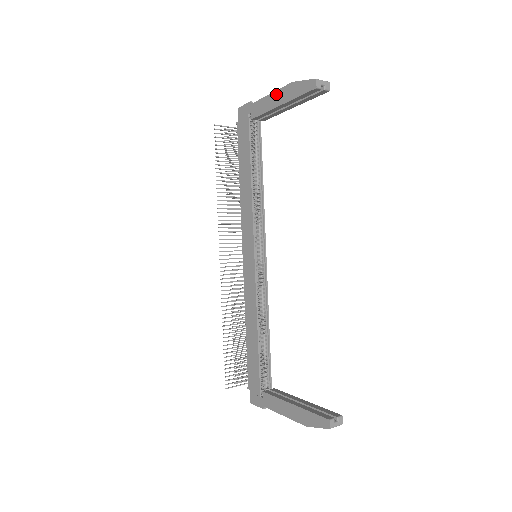
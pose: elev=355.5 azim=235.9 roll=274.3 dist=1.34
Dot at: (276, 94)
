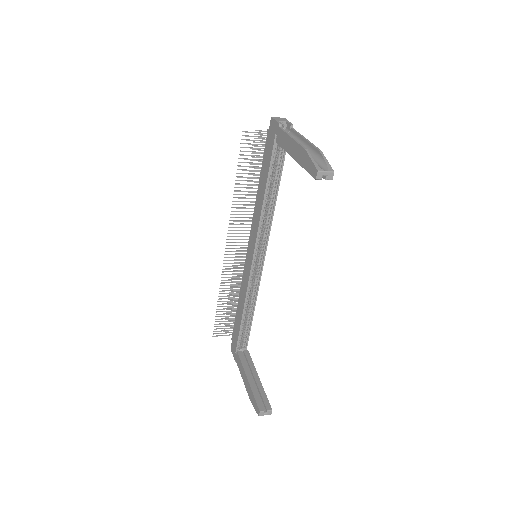
Dot at: (294, 144)
